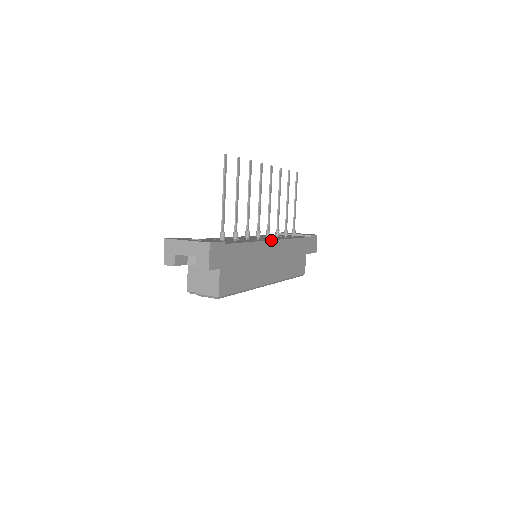
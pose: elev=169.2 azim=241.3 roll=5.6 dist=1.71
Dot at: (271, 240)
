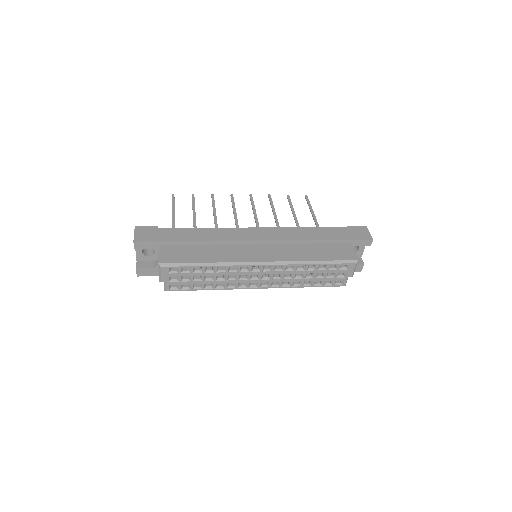
Dot at: (246, 228)
